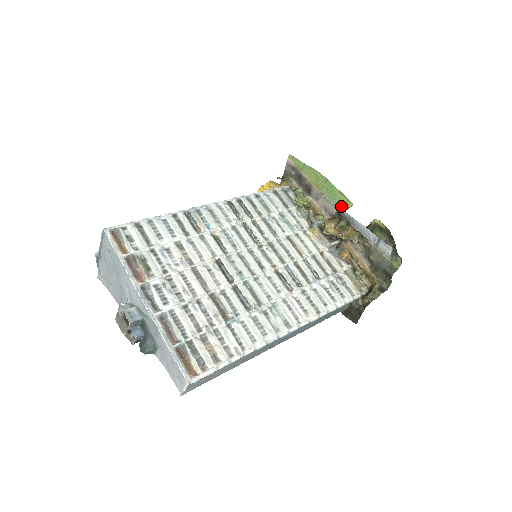
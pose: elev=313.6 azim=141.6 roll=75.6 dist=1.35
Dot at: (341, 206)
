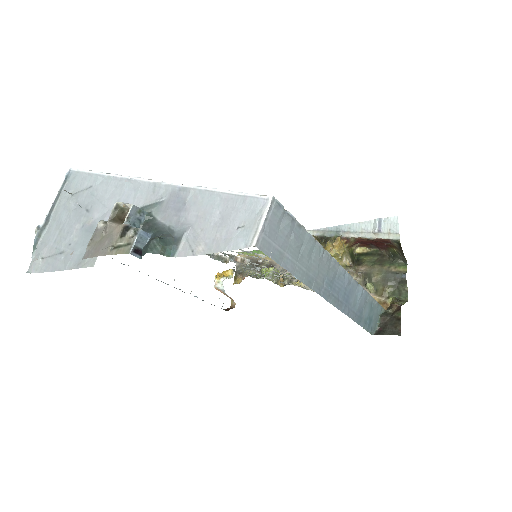
Dot at: occluded
